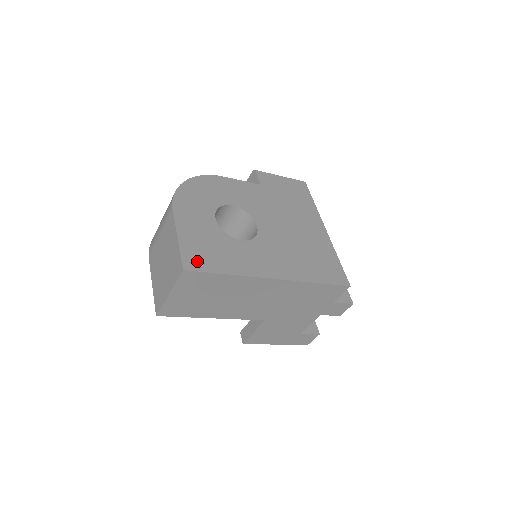
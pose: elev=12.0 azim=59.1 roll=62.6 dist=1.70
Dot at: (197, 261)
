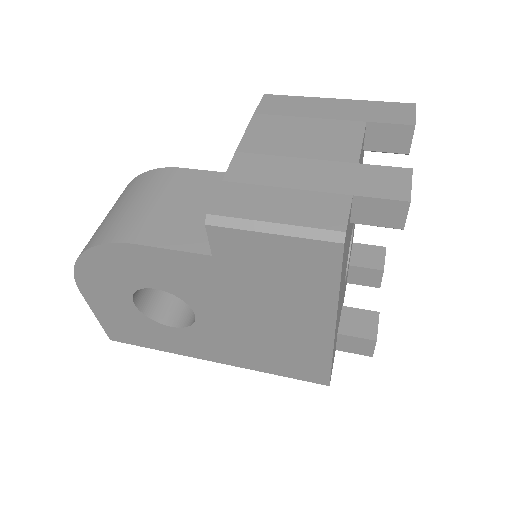
Dot at: (121, 336)
